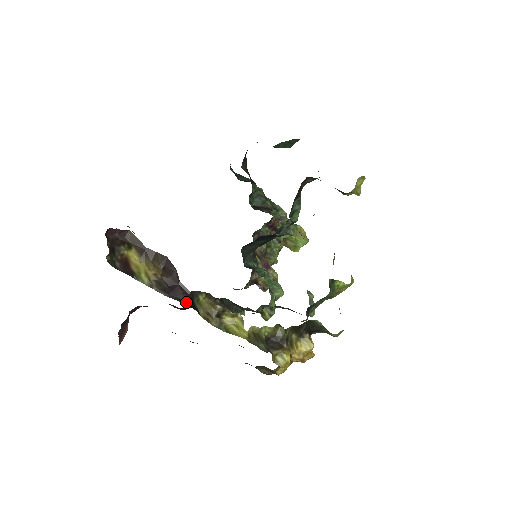
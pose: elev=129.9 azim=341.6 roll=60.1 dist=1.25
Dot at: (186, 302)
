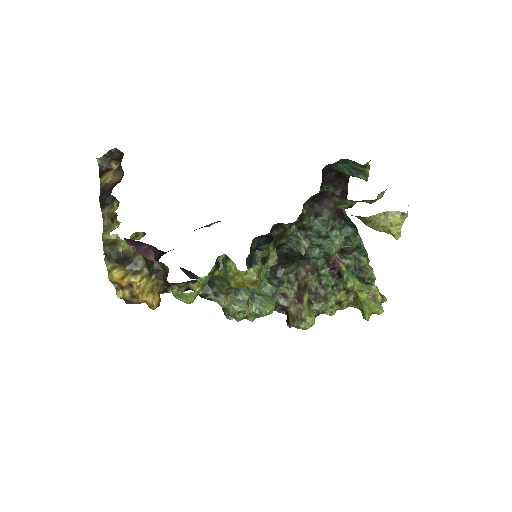
Dot at: (102, 198)
